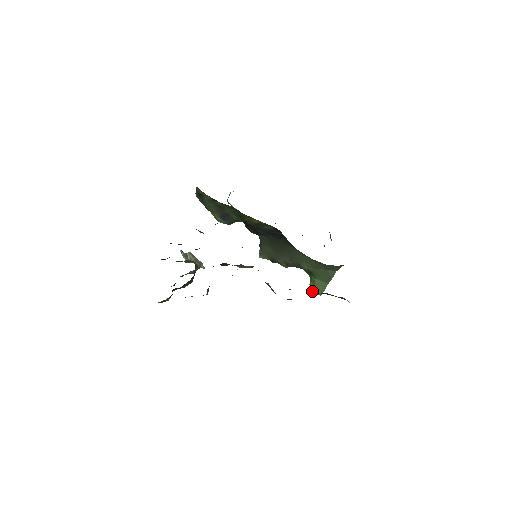
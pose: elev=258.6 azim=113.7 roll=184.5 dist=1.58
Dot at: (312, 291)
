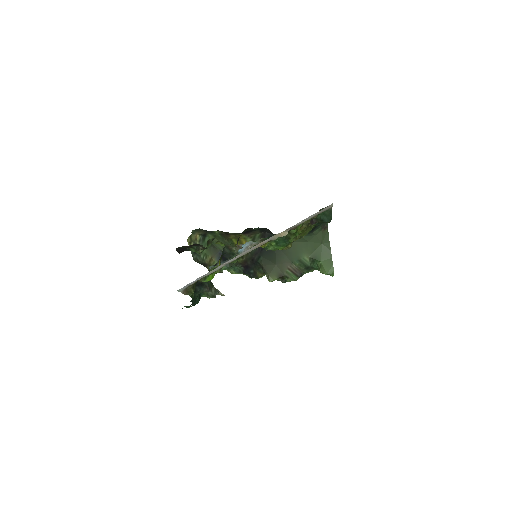
Dot at: (325, 274)
